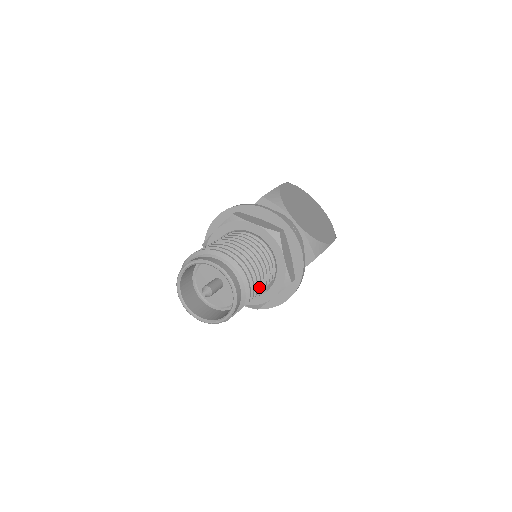
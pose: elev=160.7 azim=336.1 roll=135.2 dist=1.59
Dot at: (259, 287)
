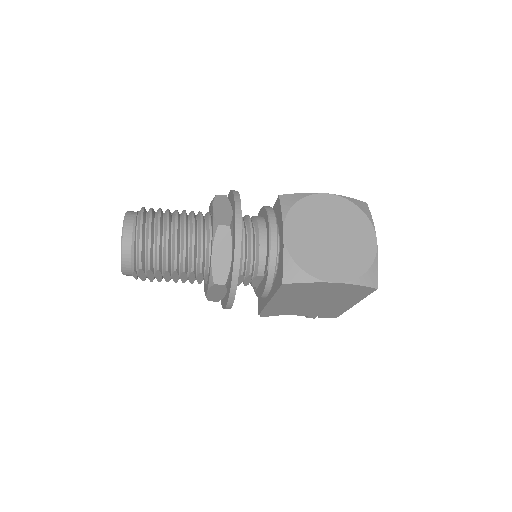
Dot at: (165, 264)
